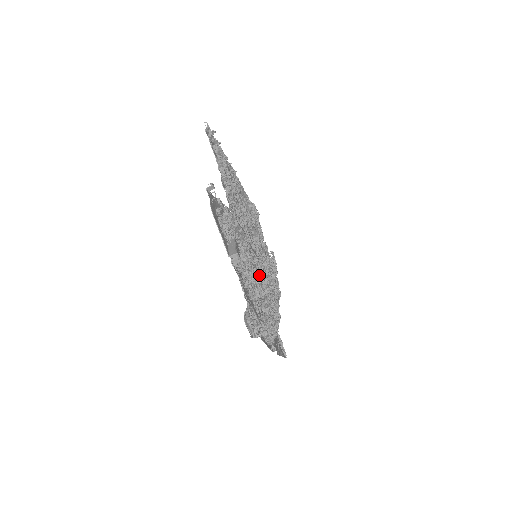
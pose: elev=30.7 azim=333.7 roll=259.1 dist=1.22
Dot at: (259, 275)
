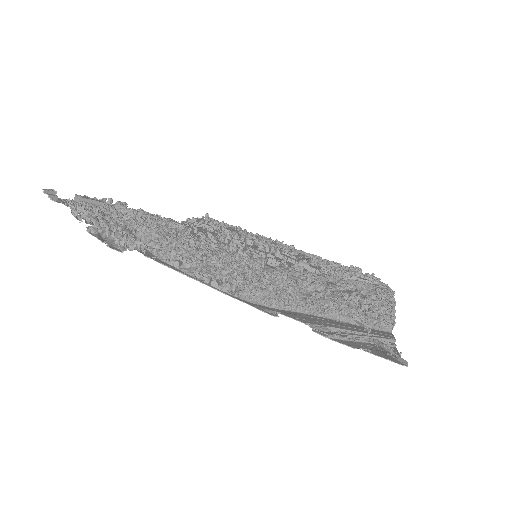
Dot at: (158, 222)
